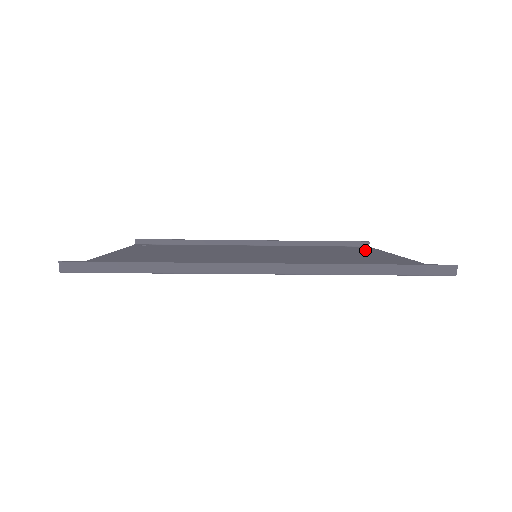
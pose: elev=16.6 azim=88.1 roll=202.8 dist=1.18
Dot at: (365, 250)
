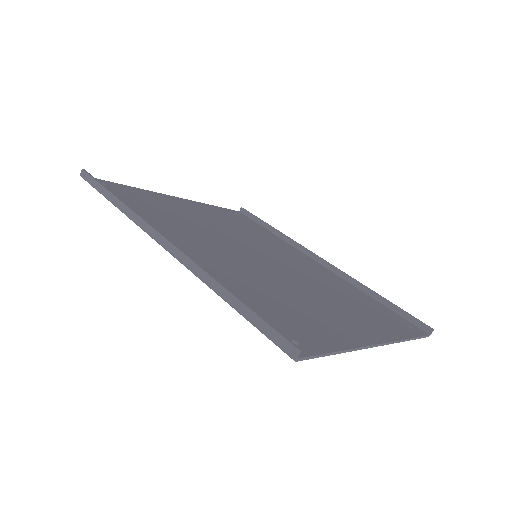
Dot at: (391, 325)
